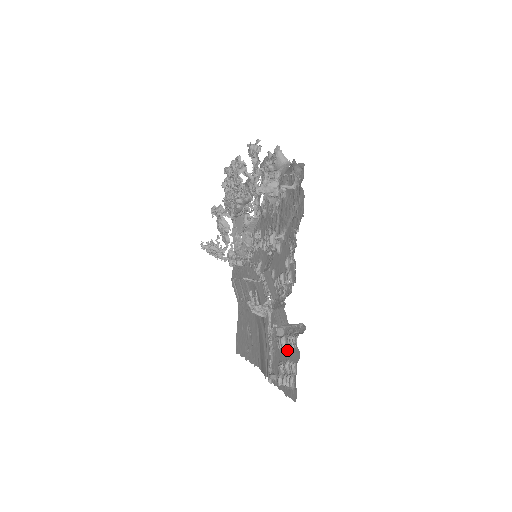
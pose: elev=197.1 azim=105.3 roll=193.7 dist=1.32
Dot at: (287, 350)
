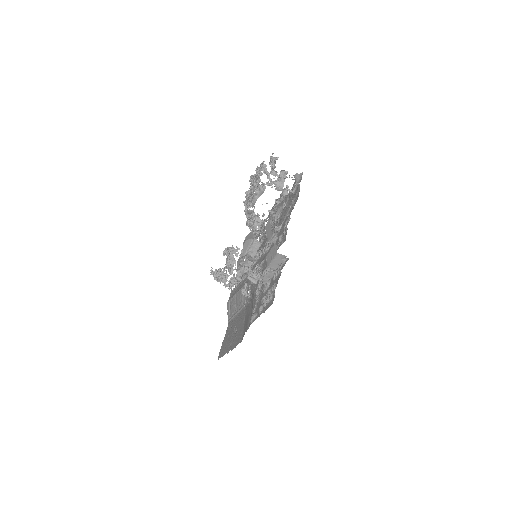
Dot at: (271, 284)
